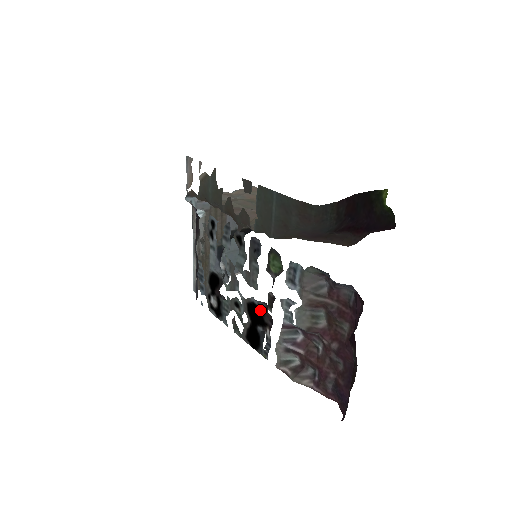
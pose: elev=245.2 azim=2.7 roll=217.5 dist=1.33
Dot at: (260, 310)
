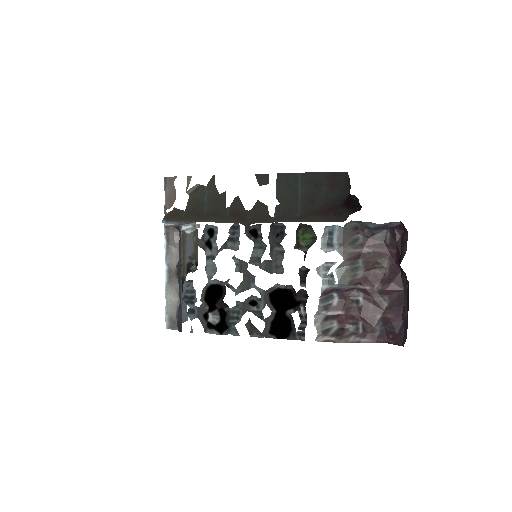
Dot at: (289, 292)
